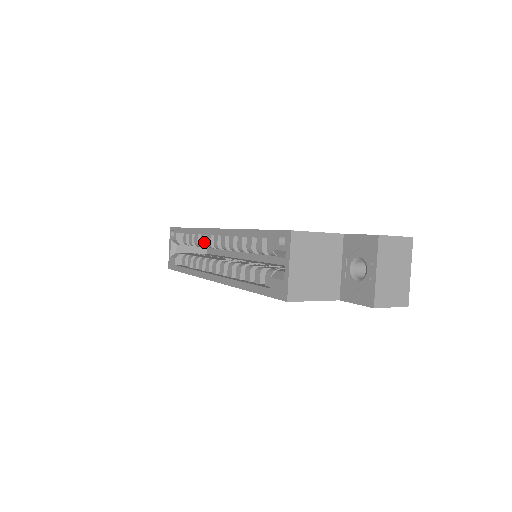
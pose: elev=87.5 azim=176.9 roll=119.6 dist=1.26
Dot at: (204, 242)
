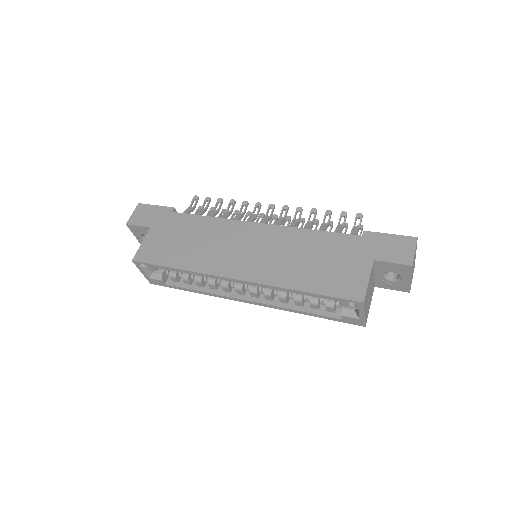
Dot at: occluded
